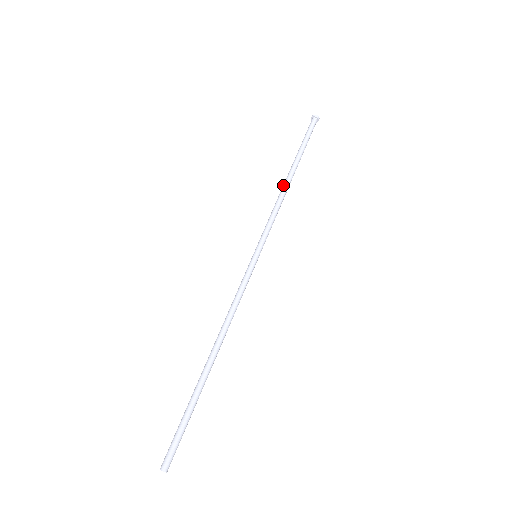
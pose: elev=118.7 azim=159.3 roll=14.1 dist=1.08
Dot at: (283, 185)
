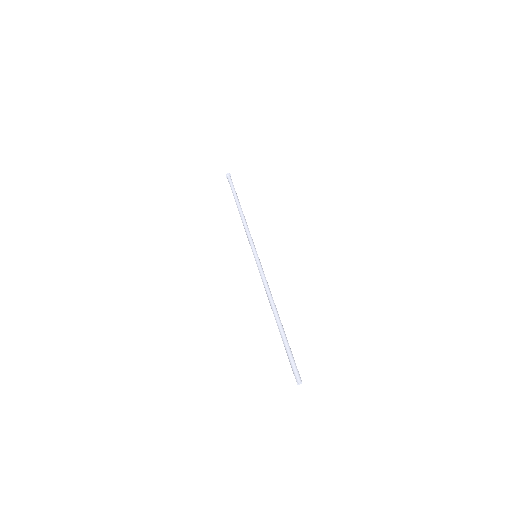
Dot at: (240, 216)
